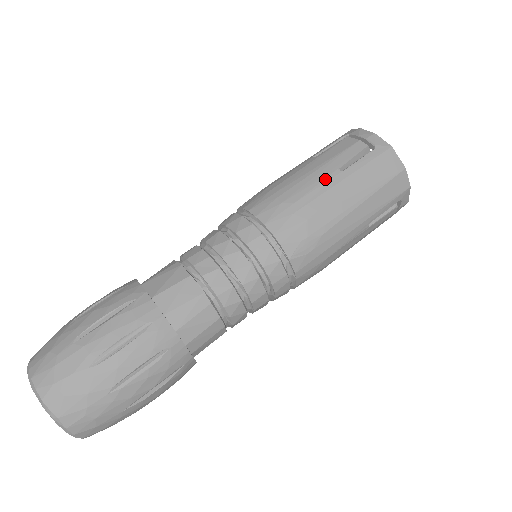
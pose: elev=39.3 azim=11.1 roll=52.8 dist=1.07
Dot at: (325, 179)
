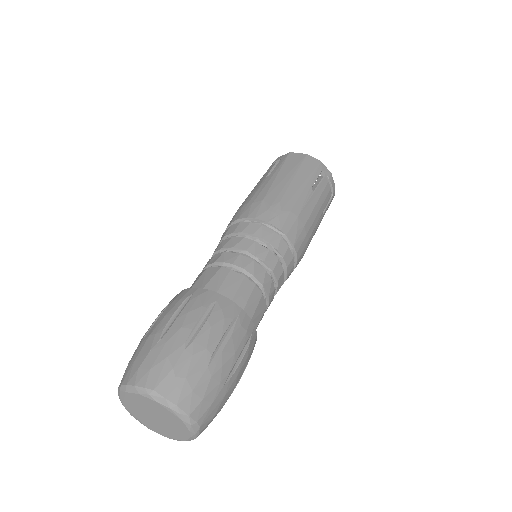
Dot at: (261, 184)
